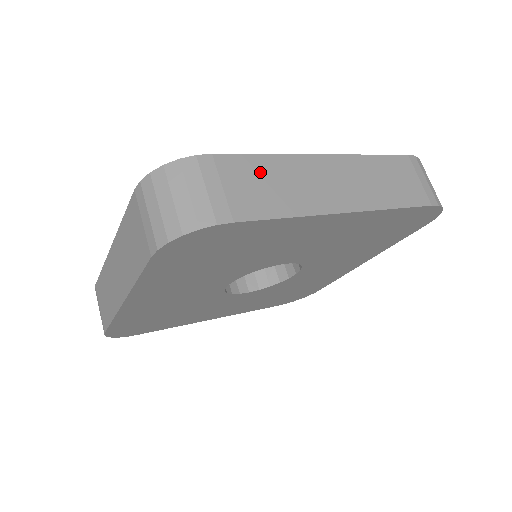
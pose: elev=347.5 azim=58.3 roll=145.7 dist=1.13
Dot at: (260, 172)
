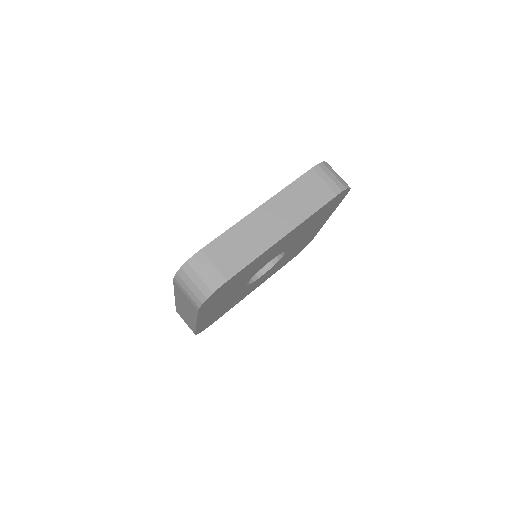
Dot at: (228, 243)
